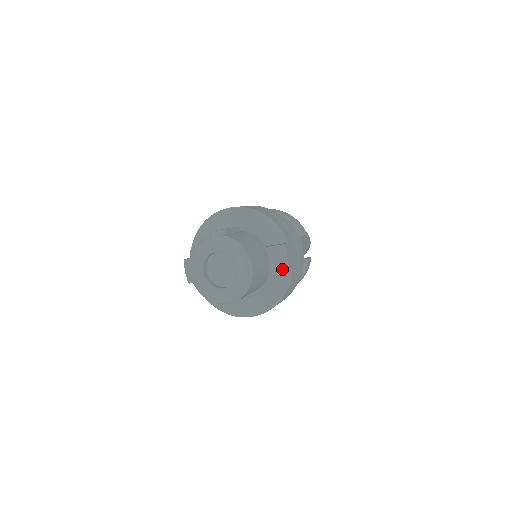
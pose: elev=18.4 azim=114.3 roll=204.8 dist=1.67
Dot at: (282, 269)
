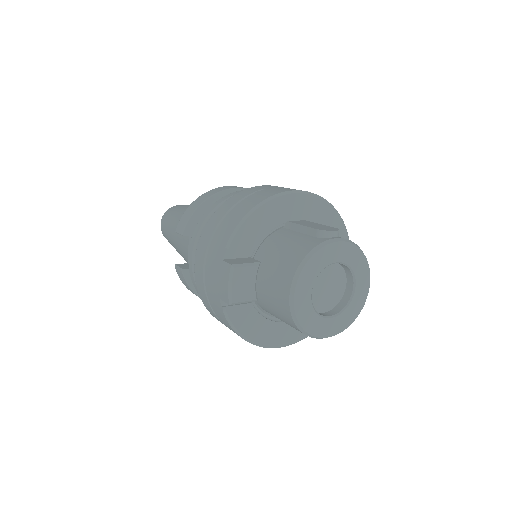
Dot at: occluded
